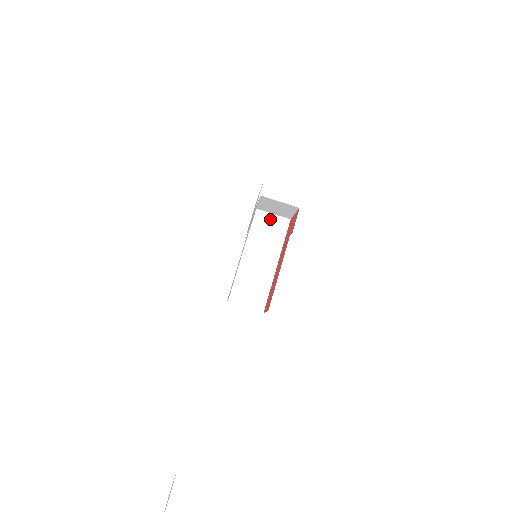
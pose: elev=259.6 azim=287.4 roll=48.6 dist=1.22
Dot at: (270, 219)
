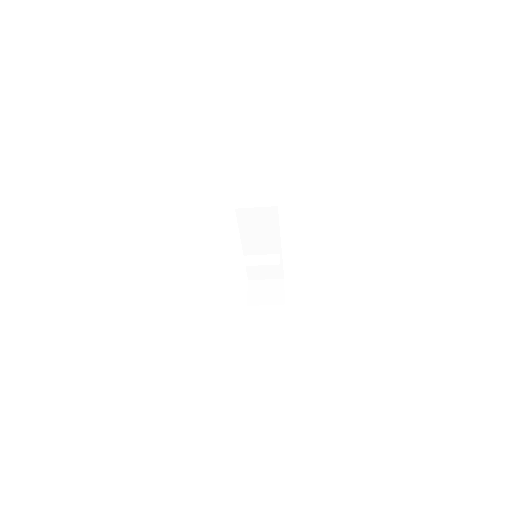
Dot at: (255, 213)
